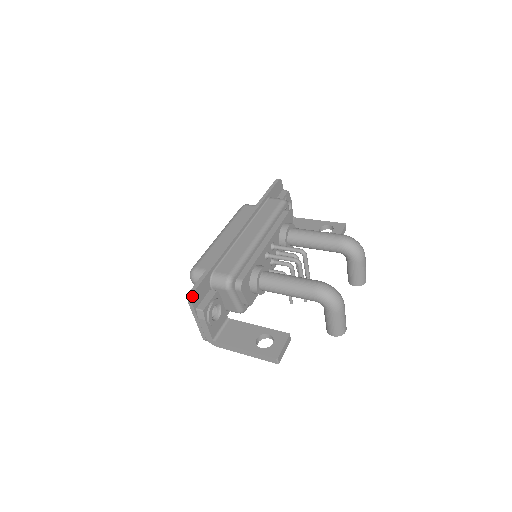
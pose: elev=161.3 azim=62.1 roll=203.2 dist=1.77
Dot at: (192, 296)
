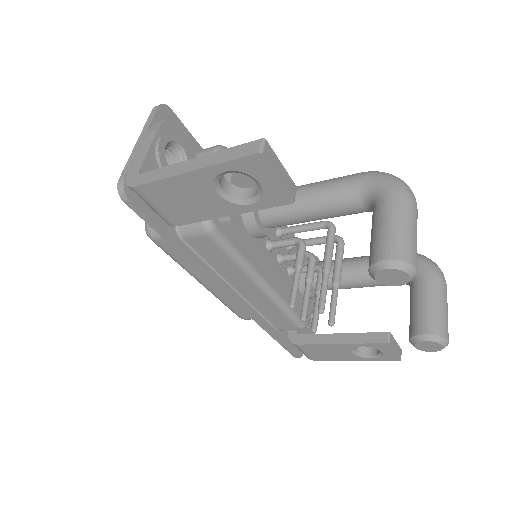
Dot at: (165, 106)
